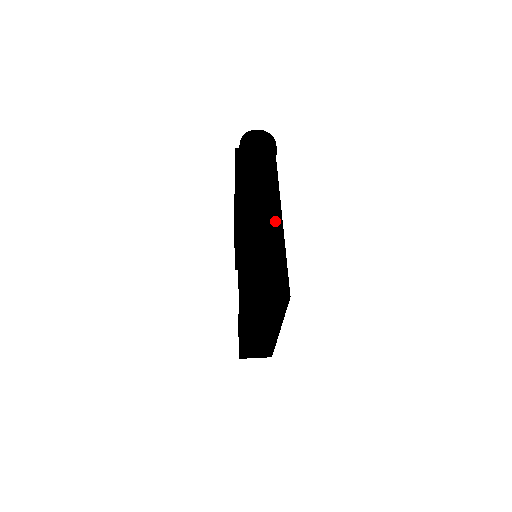
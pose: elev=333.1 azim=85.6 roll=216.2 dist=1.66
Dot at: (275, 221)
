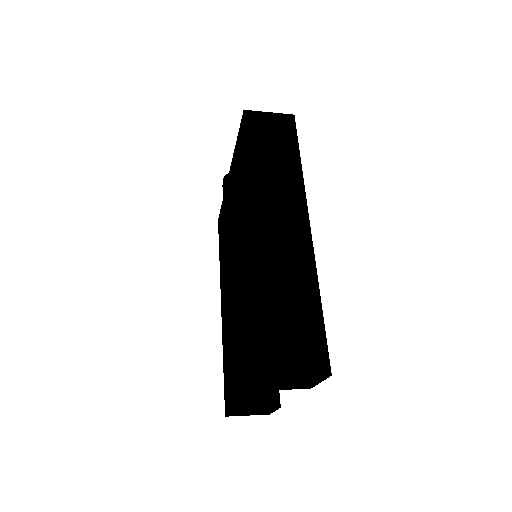
Dot at: occluded
